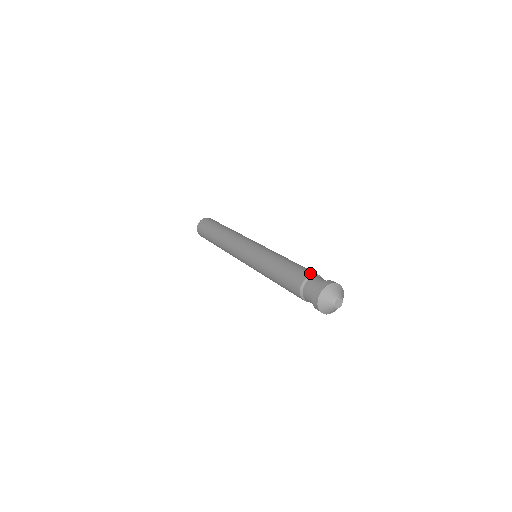
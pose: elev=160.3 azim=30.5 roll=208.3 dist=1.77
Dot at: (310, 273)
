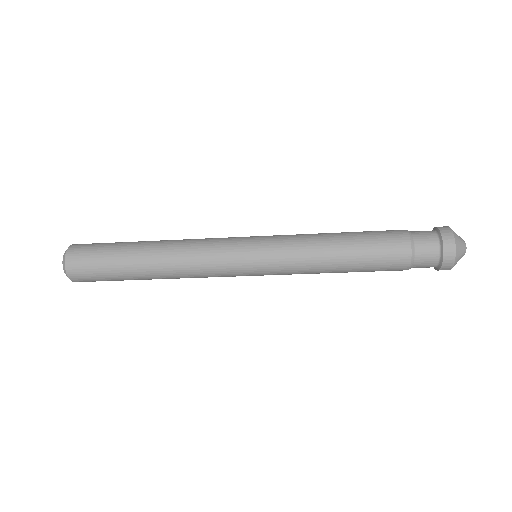
Dot at: occluded
